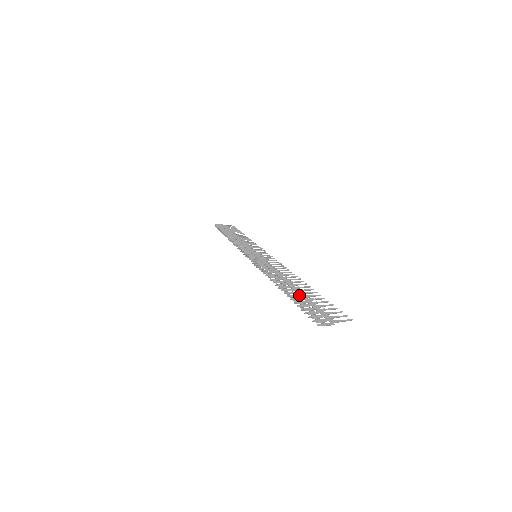
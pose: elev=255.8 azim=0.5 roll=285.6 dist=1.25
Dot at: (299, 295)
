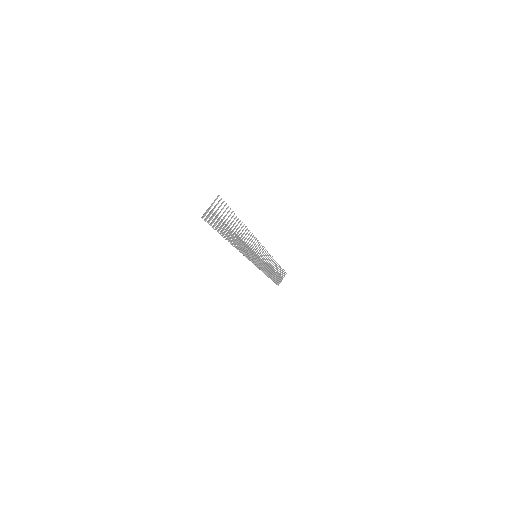
Dot at: (223, 227)
